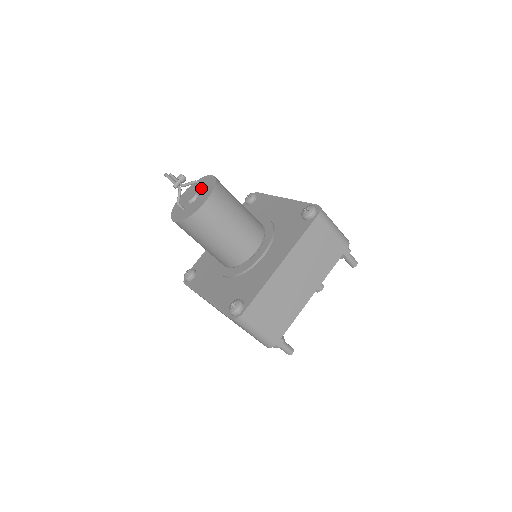
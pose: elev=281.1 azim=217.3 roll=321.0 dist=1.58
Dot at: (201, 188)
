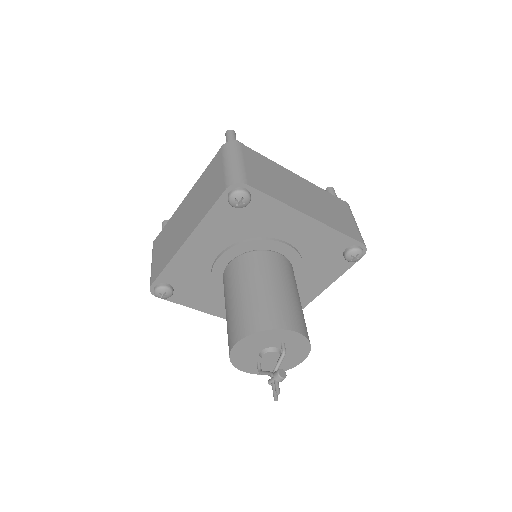
Dot at: (283, 346)
